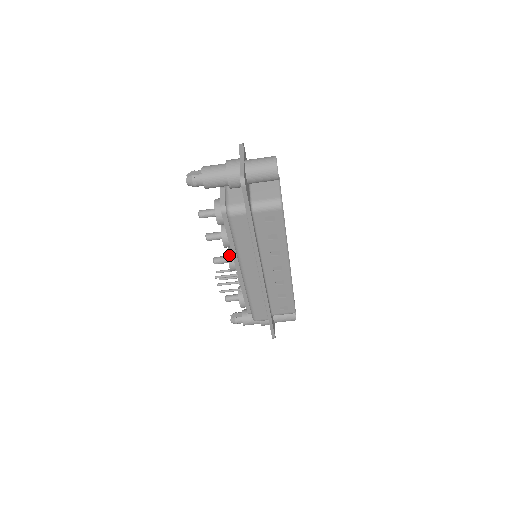
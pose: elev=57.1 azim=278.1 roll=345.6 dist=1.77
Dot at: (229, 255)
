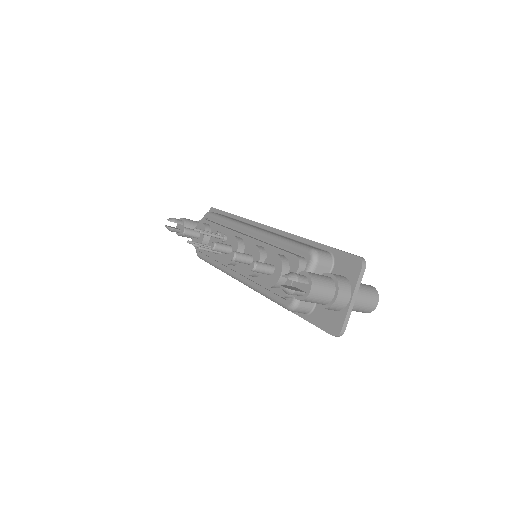
Dot at: occluded
